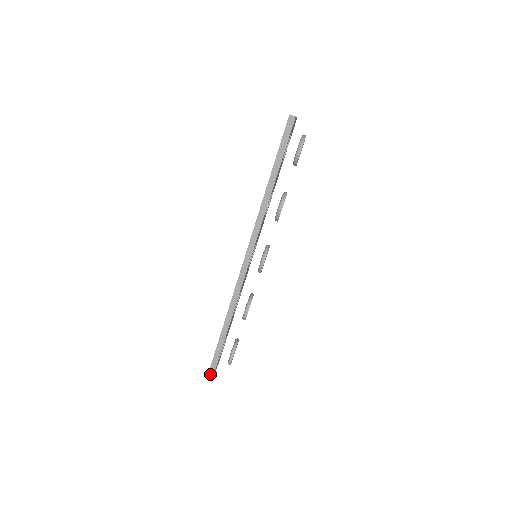
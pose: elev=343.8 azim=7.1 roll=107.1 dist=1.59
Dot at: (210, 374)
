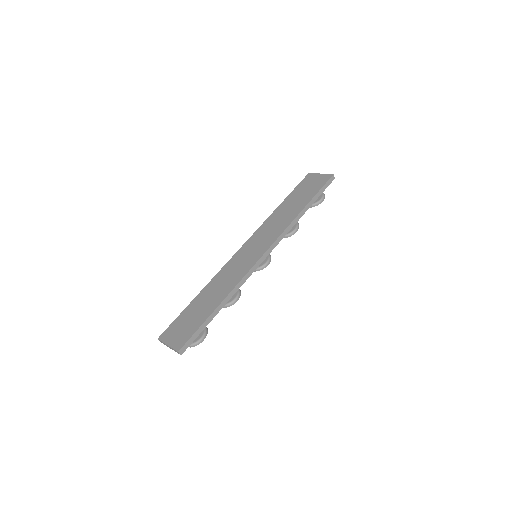
Dot at: (182, 349)
